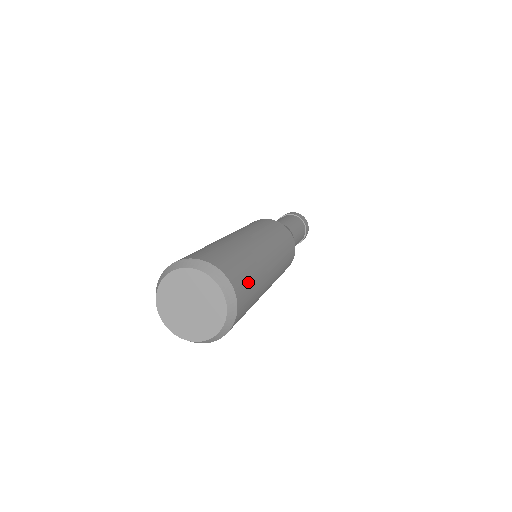
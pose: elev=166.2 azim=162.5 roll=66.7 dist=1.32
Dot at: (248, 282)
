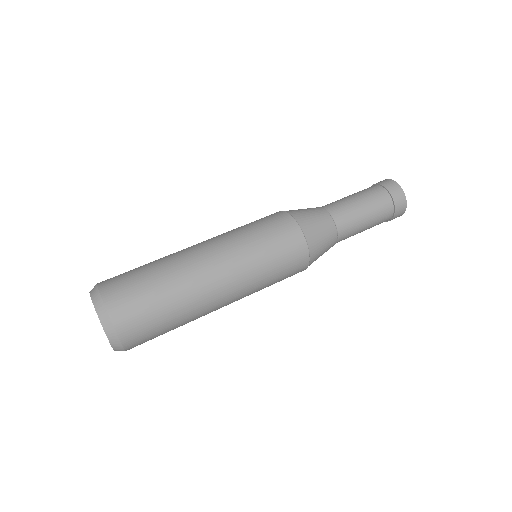
Dot at: occluded
